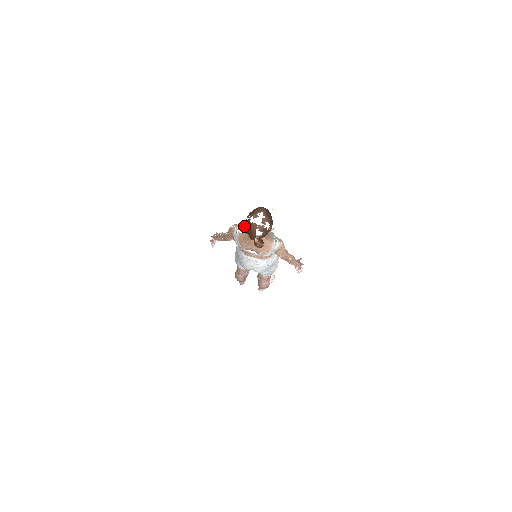
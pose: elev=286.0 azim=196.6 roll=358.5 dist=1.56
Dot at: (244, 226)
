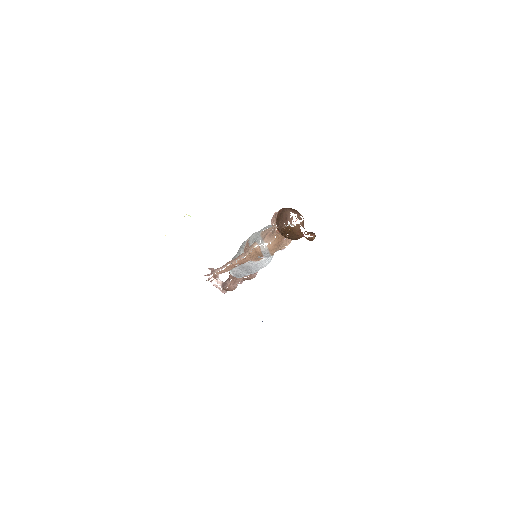
Dot at: (260, 238)
